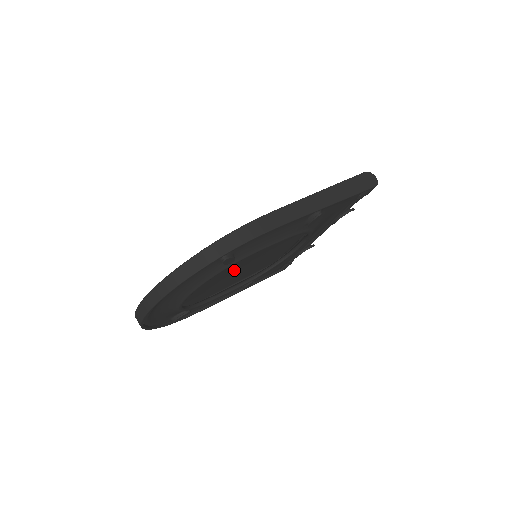
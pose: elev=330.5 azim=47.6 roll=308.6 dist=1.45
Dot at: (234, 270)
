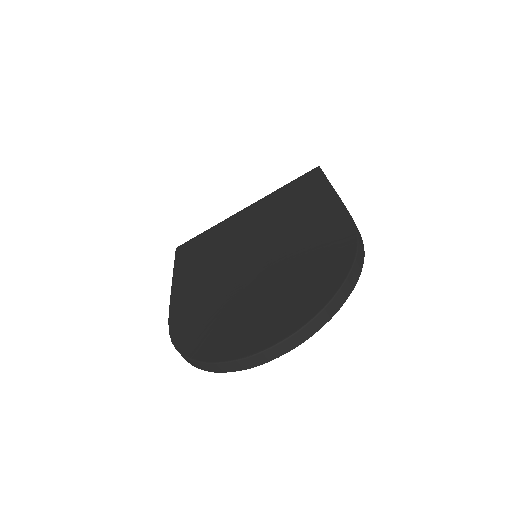
Dot at: occluded
